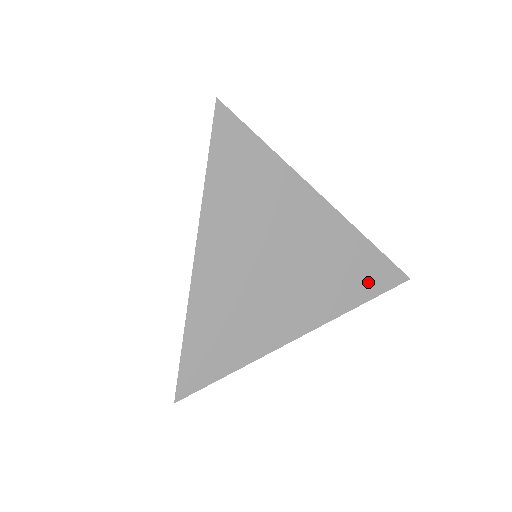
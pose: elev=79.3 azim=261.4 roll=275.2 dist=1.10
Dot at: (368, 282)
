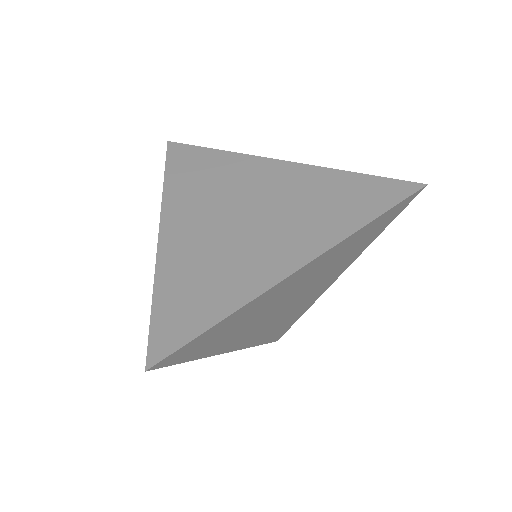
Dot at: (380, 227)
